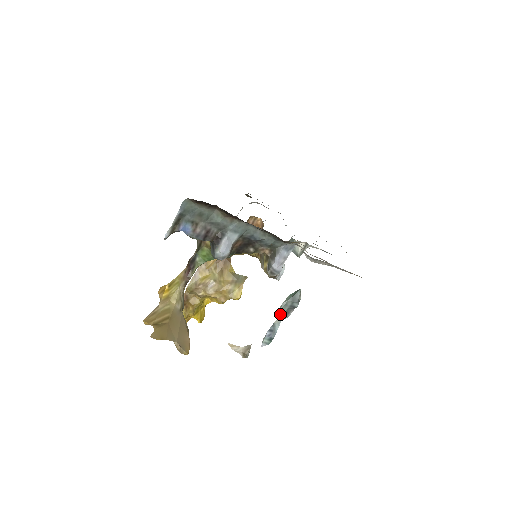
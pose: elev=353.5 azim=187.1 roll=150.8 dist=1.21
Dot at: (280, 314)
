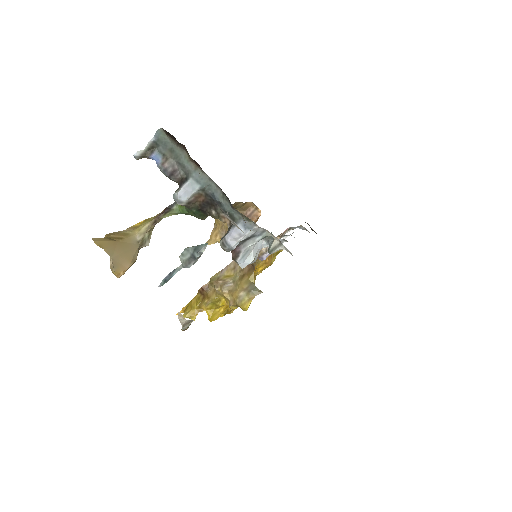
Dot at: (182, 259)
